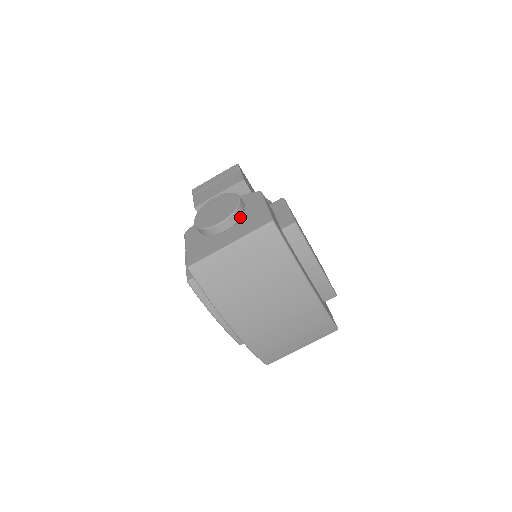
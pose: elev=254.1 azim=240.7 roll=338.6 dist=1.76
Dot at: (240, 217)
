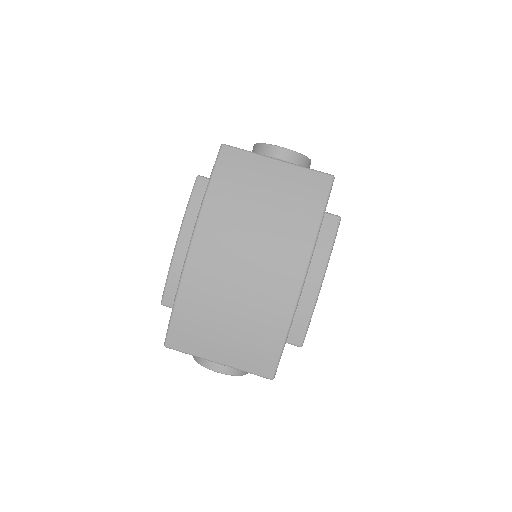
Dot at: occluded
